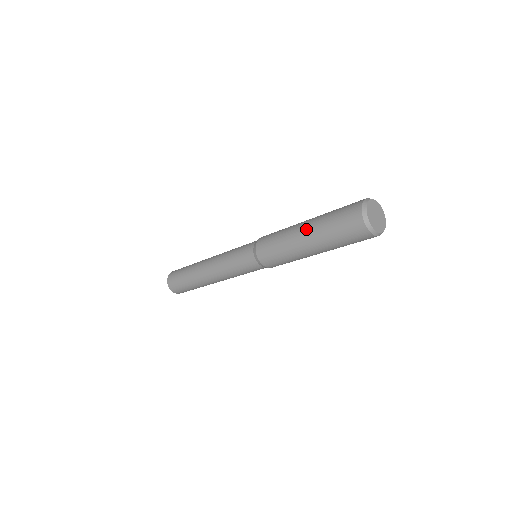
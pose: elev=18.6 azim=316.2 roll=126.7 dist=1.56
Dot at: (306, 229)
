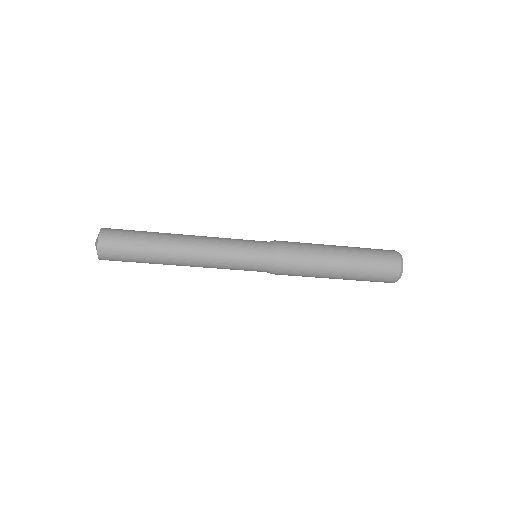
Dot at: (344, 254)
